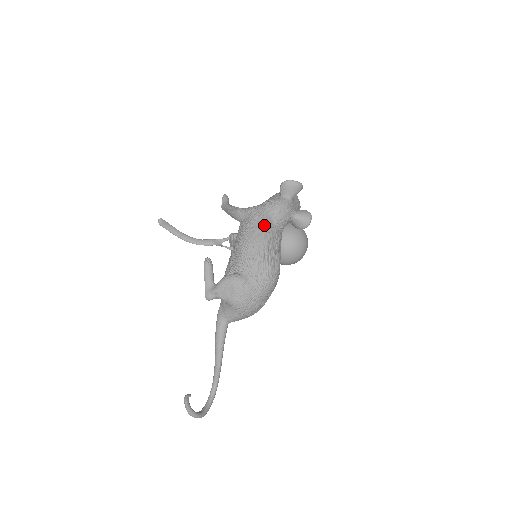
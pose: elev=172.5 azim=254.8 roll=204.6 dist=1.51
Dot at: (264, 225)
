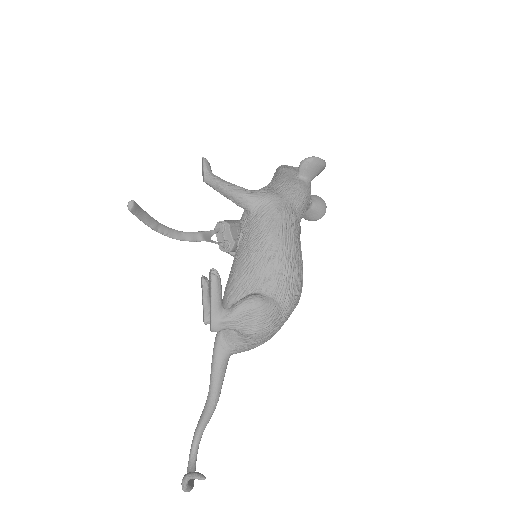
Dot at: (291, 222)
